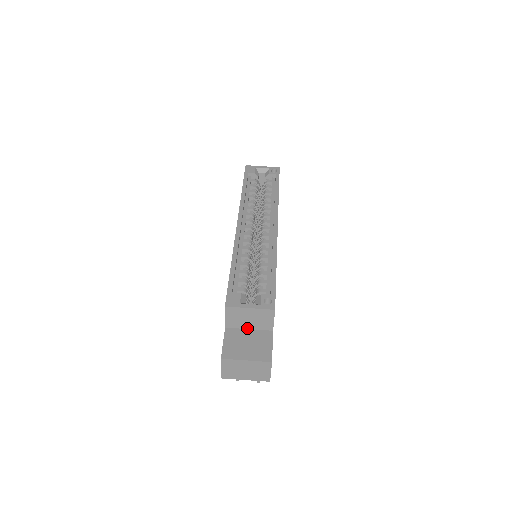
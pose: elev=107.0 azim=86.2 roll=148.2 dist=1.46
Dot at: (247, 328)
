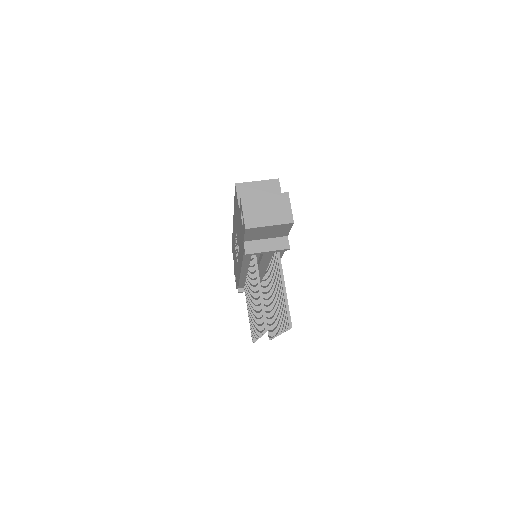
Dot at: occluded
